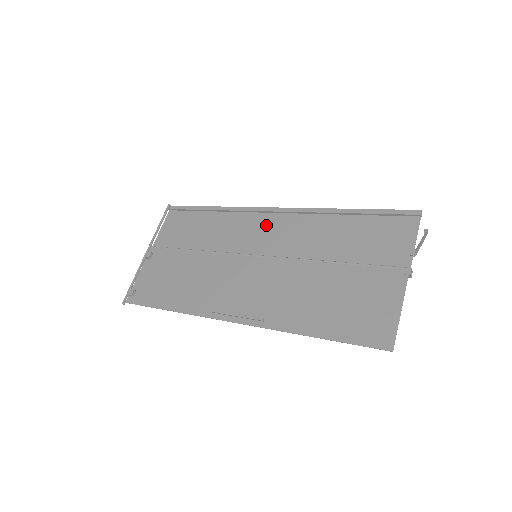
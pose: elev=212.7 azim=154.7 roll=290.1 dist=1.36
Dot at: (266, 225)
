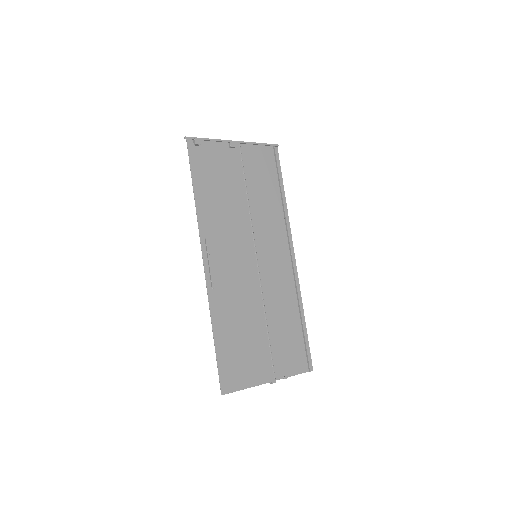
Dot at: (280, 253)
